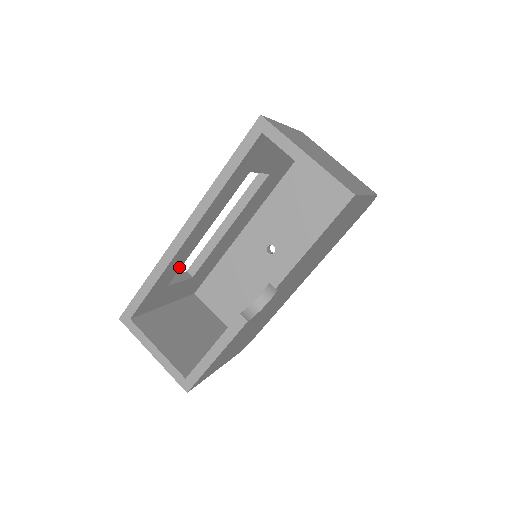
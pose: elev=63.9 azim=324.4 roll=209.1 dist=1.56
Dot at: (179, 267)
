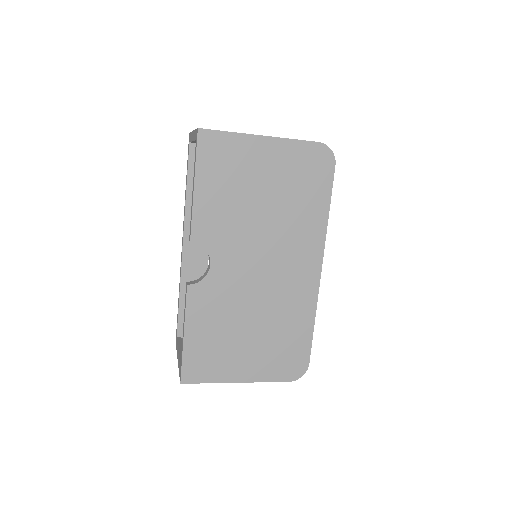
Dot at: occluded
